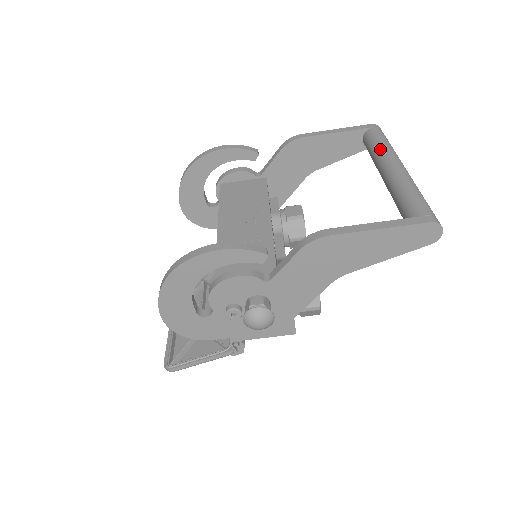
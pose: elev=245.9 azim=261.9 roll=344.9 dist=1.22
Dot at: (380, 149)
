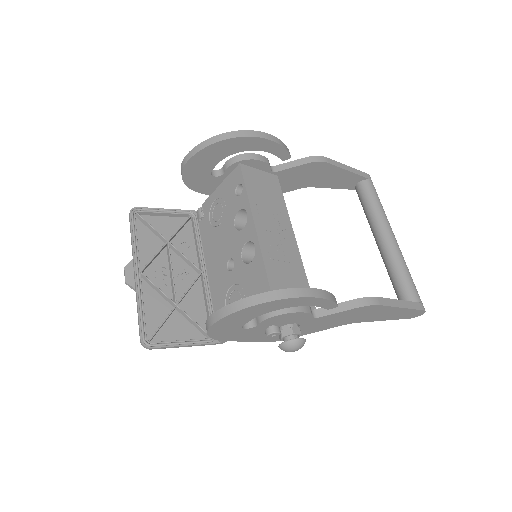
Dot at: (381, 211)
